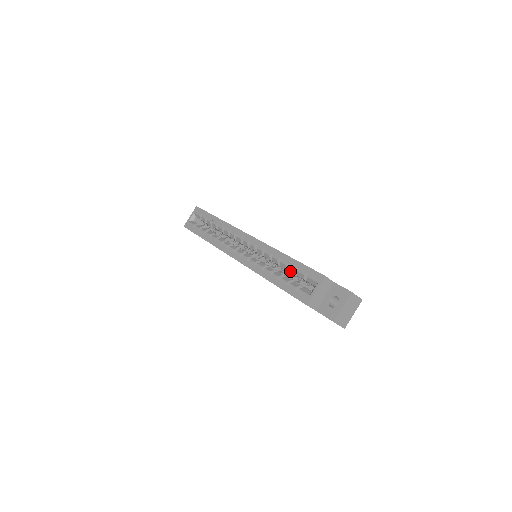
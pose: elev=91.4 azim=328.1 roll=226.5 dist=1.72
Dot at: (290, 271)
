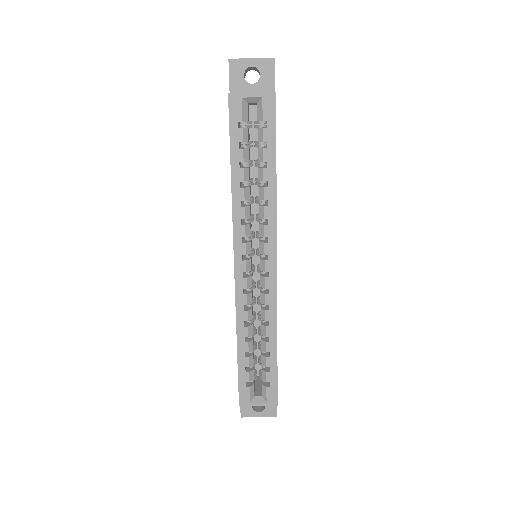
Dot at: (262, 358)
